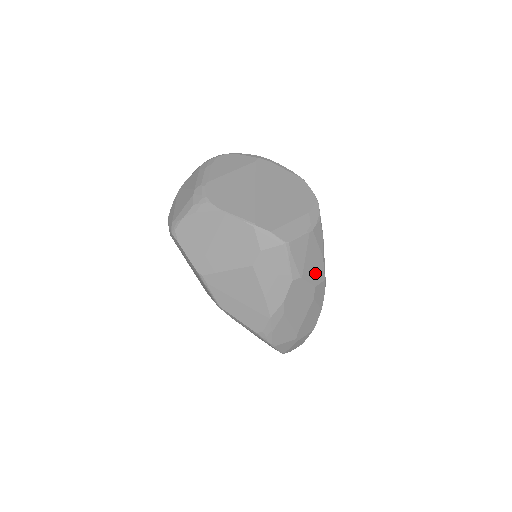
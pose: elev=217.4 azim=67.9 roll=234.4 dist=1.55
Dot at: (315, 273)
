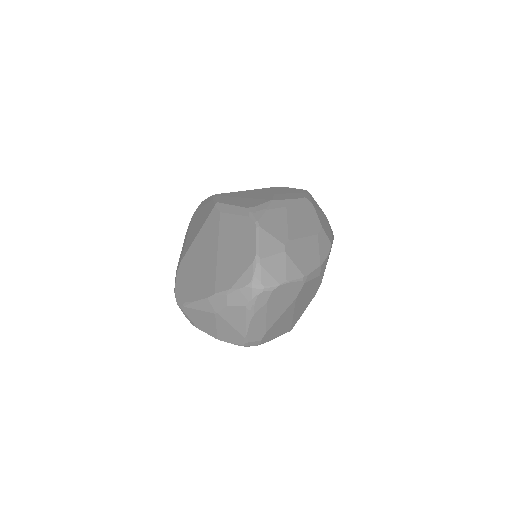
Dot at: (324, 226)
